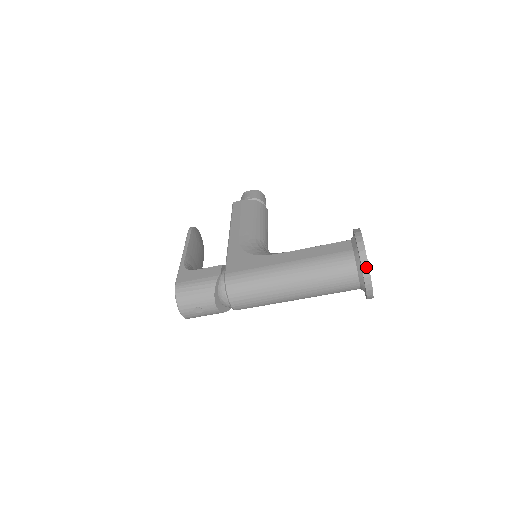
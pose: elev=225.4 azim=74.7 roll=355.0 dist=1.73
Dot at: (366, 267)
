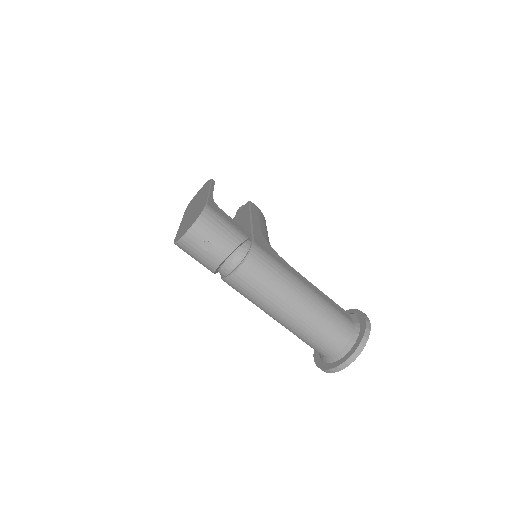
Dot at: (364, 343)
